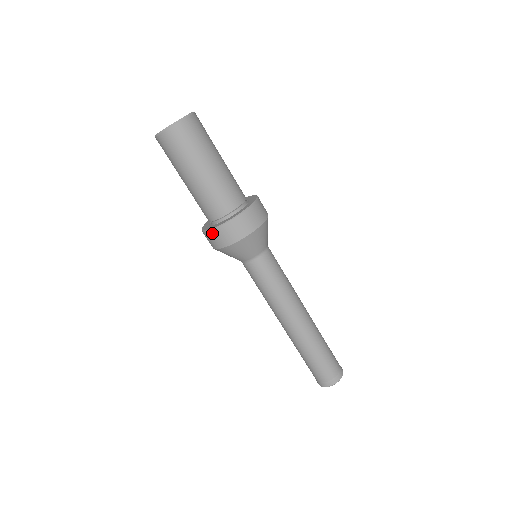
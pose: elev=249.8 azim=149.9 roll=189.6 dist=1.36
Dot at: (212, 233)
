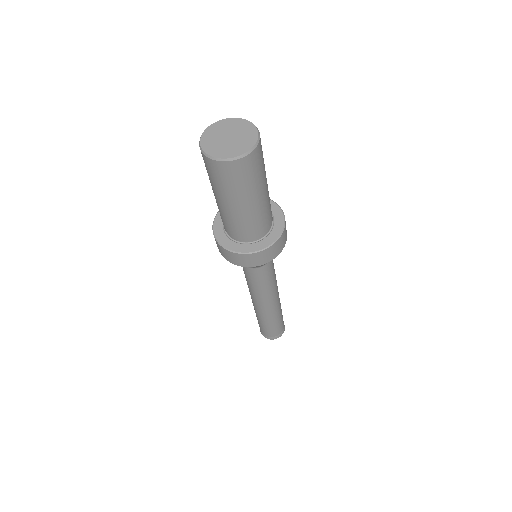
Dot at: (213, 233)
